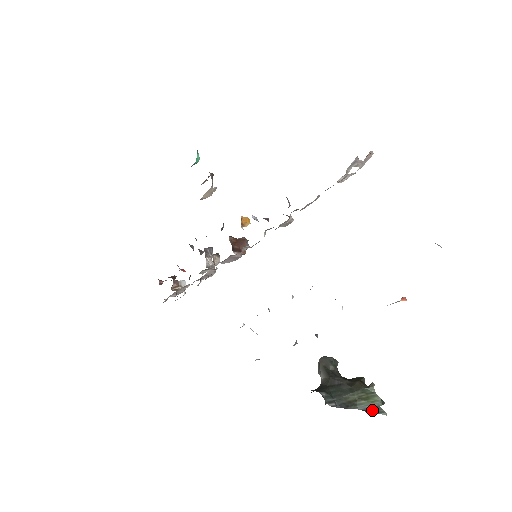
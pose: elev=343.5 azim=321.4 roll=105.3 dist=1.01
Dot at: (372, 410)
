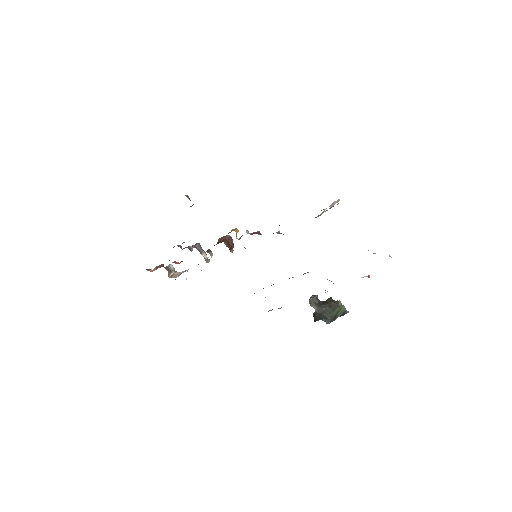
Dot at: (343, 314)
